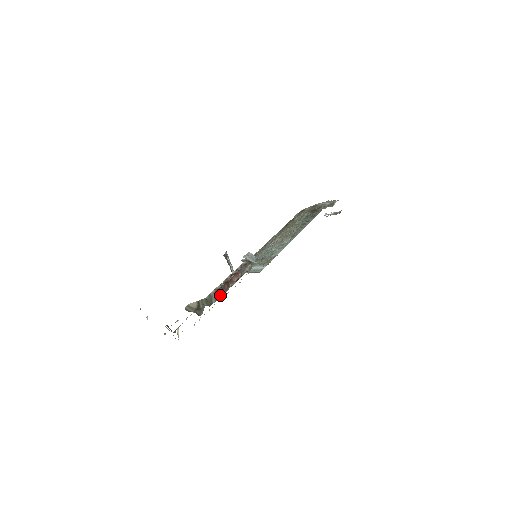
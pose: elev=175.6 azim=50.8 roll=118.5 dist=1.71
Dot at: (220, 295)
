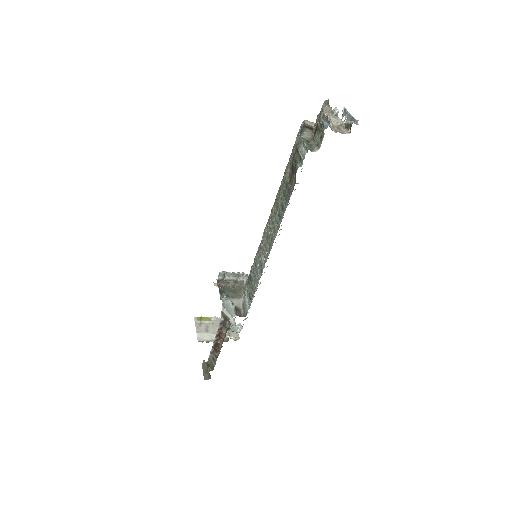
Dot at: (216, 358)
